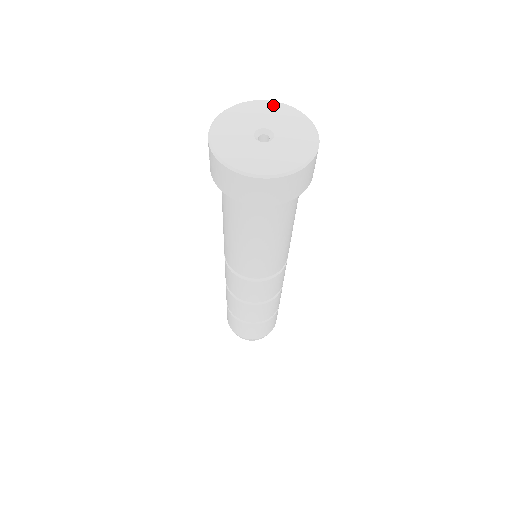
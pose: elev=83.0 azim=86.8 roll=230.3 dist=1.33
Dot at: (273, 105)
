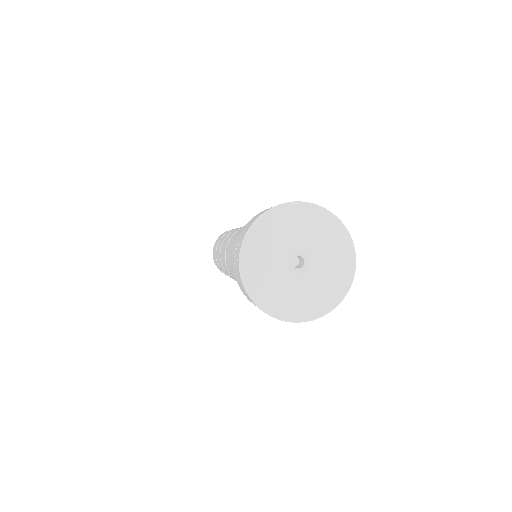
Dot at: (315, 214)
